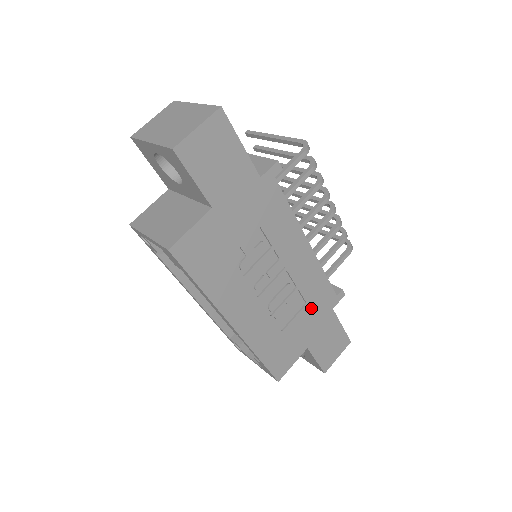
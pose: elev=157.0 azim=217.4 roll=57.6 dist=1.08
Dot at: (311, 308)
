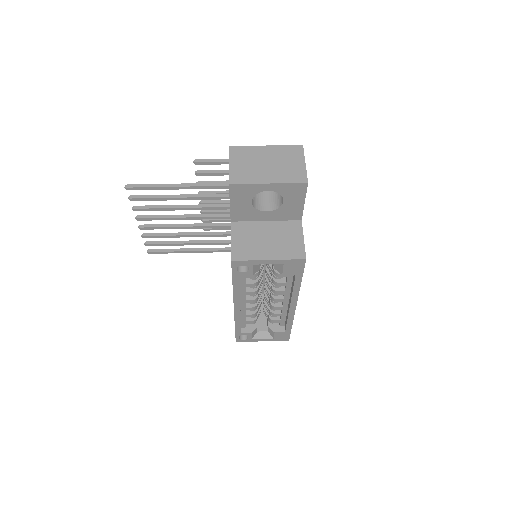
Dot at: occluded
